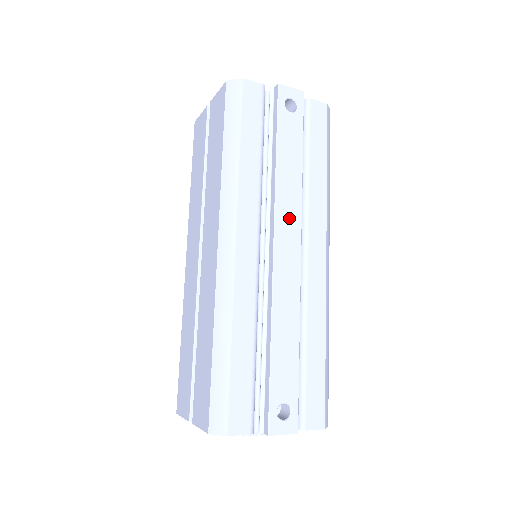
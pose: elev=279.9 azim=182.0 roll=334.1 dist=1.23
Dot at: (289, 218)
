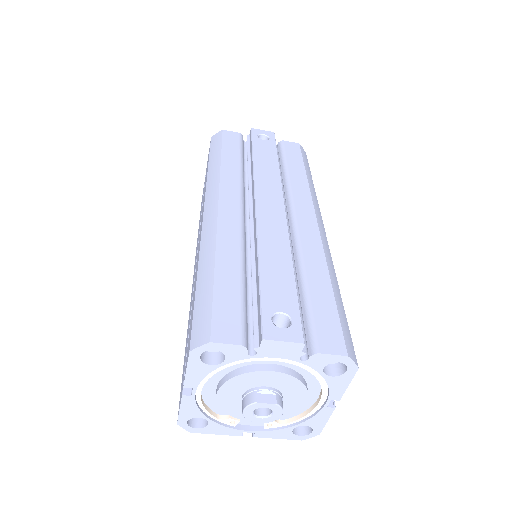
Dot at: (269, 188)
